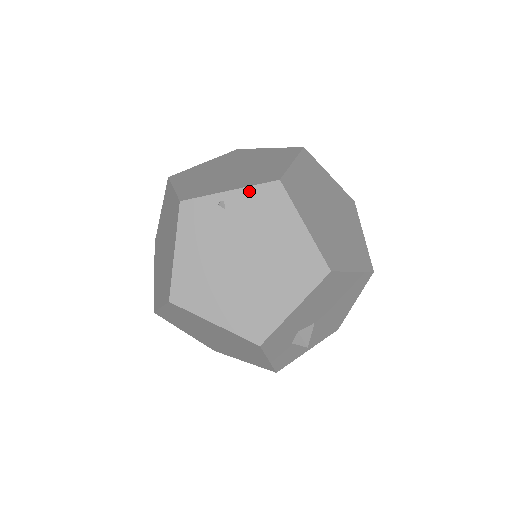
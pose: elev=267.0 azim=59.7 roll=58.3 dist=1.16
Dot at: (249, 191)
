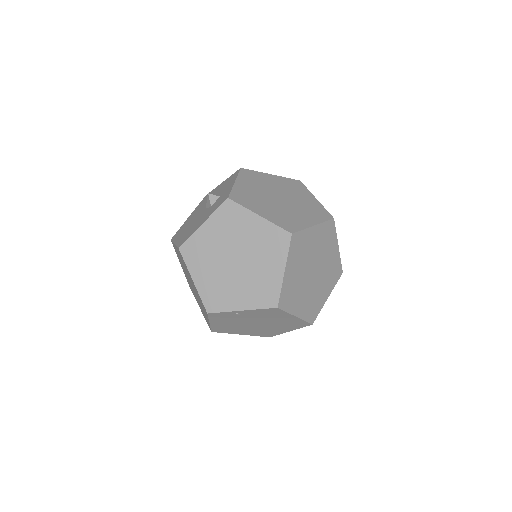
Dot at: (256, 311)
